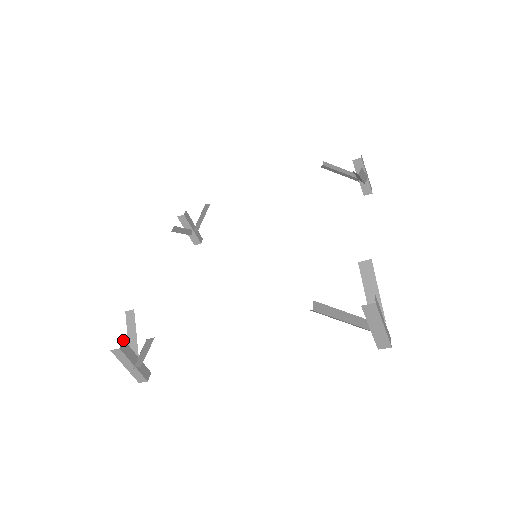
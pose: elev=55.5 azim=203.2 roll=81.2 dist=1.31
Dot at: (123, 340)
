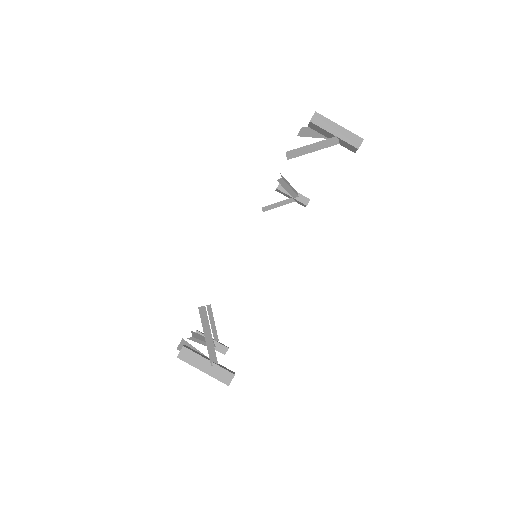
Dot at: (184, 345)
